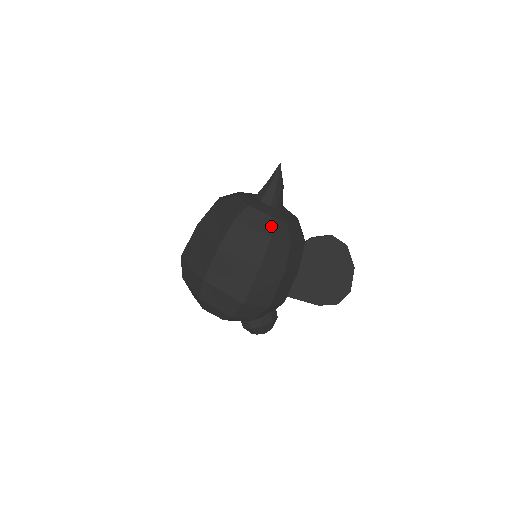
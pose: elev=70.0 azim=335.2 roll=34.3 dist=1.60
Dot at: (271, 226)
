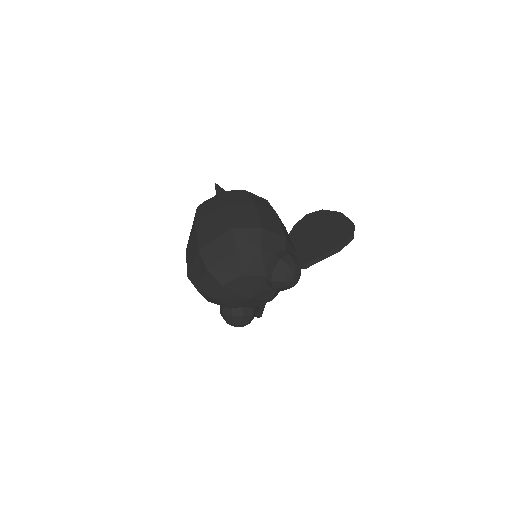
Dot at: occluded
